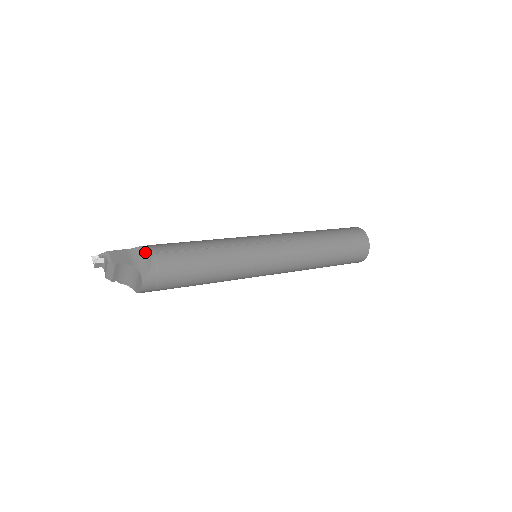
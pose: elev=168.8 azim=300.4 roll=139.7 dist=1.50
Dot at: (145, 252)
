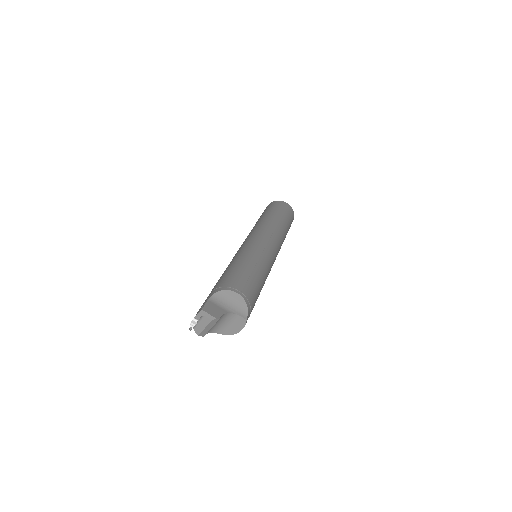
Dot at: (231, 295)
